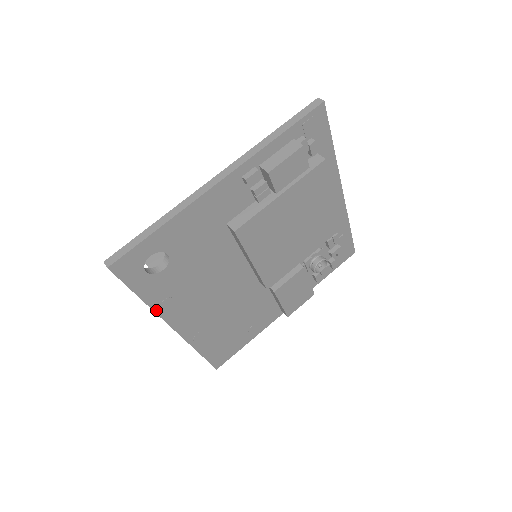
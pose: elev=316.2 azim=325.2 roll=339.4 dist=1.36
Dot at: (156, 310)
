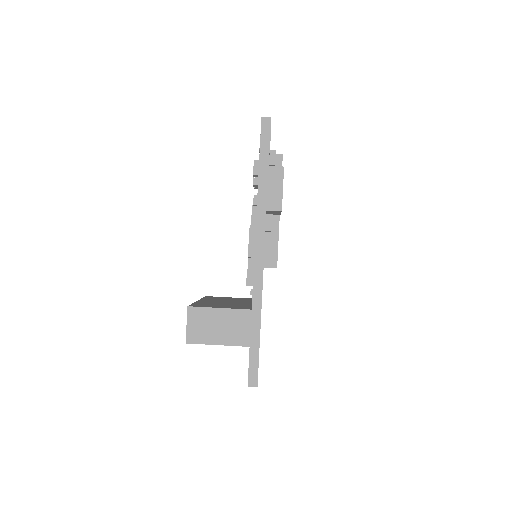
Dot at: occluded
